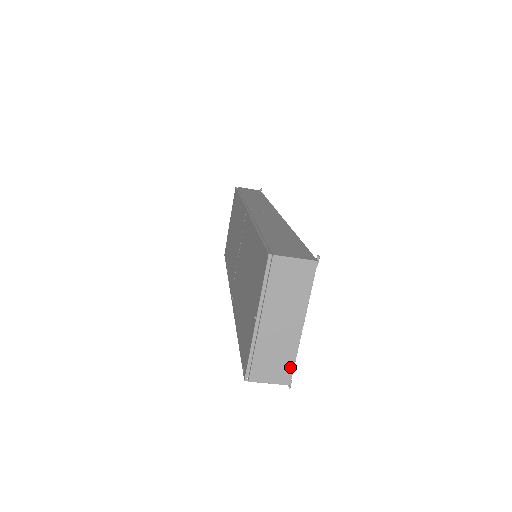
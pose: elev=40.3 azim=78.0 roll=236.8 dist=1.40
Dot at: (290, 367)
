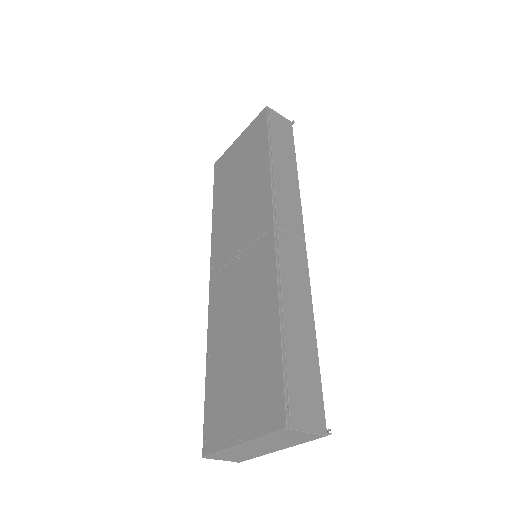
Dot at: (248, 458)
